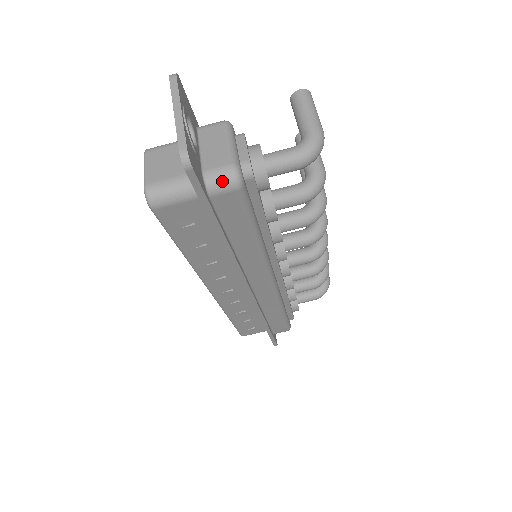
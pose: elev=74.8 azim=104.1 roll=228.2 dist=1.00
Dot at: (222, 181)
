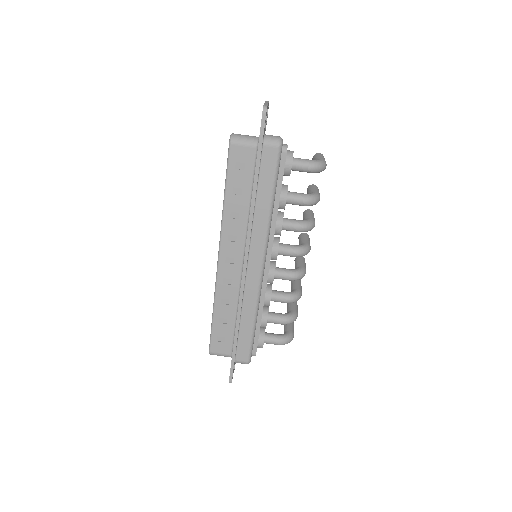
Dot at: (273, 139)
